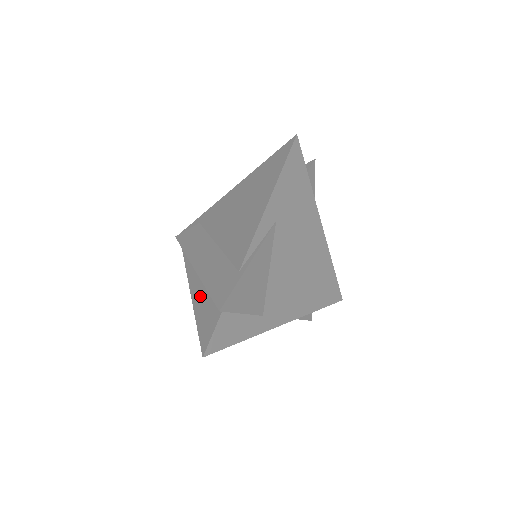
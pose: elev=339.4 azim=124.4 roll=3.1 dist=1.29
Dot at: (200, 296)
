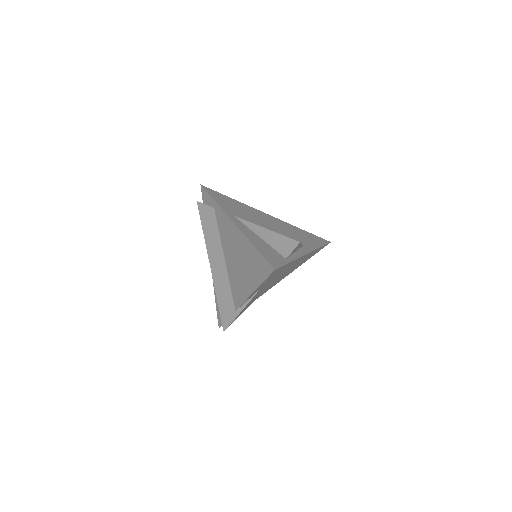
Dot at: occluded
